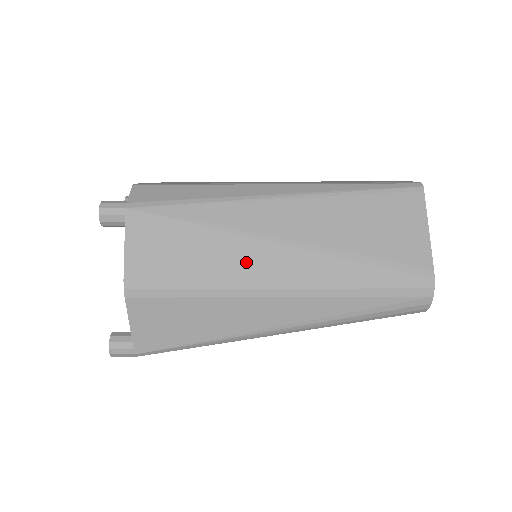
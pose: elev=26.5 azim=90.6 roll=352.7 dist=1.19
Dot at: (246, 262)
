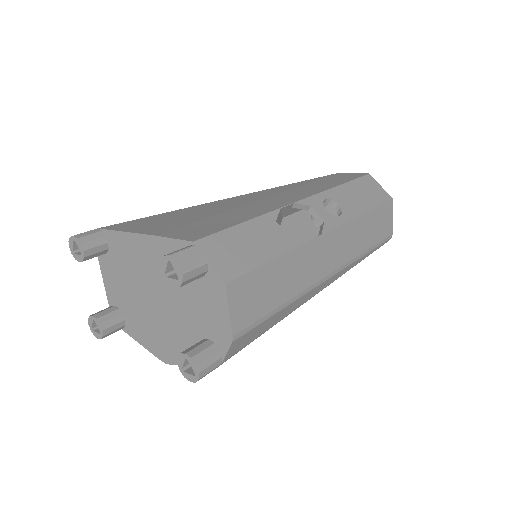
Dot at: occluded
